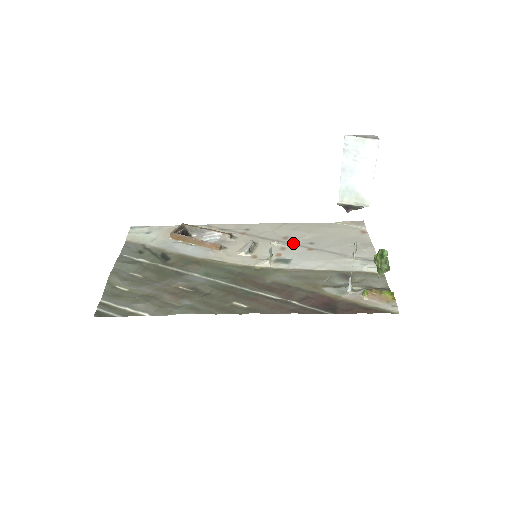
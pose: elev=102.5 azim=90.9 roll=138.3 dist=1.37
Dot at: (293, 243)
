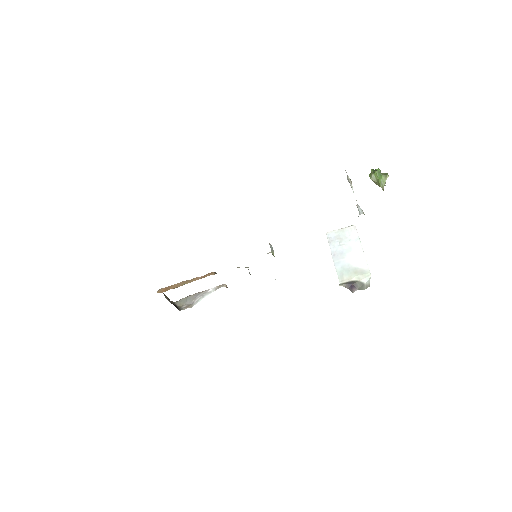
Dot at: occluded
